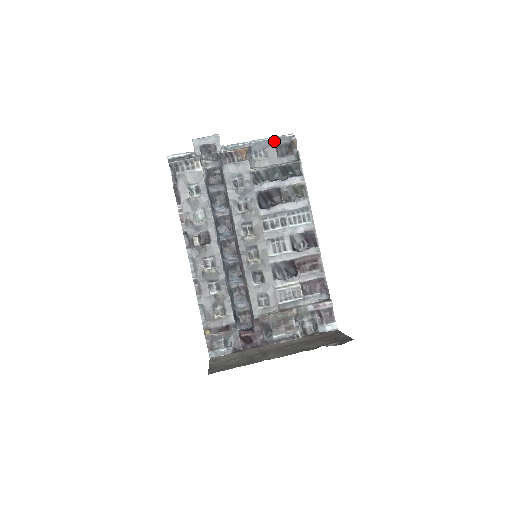
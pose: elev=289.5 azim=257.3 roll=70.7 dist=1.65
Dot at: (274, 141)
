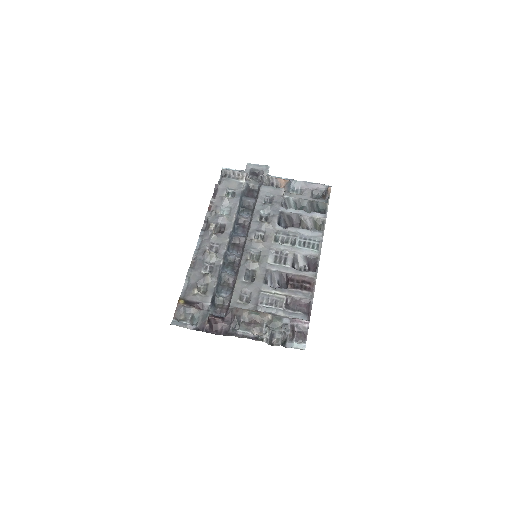
Dot at: (312, 185)
